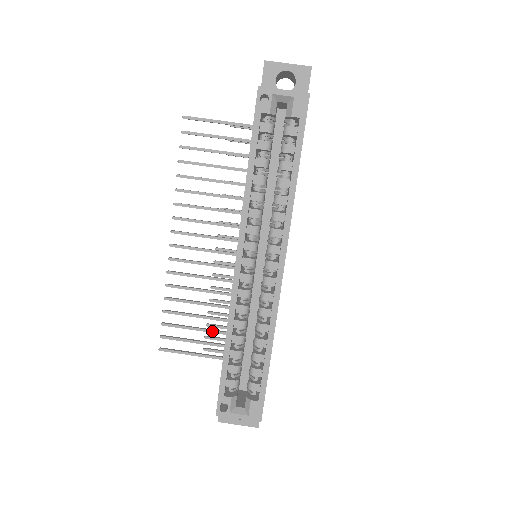
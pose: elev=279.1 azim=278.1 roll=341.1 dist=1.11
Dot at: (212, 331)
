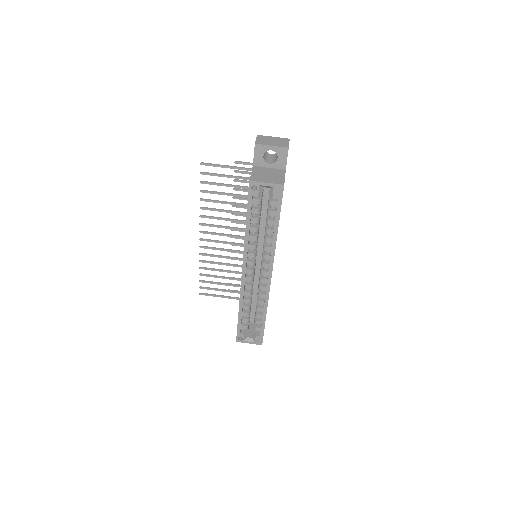
Dot at: (232, 285)
